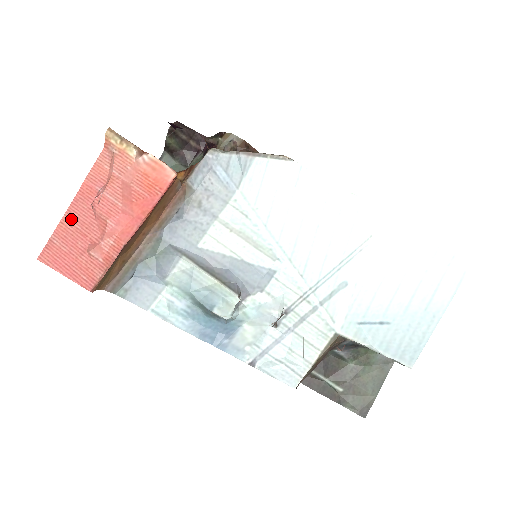
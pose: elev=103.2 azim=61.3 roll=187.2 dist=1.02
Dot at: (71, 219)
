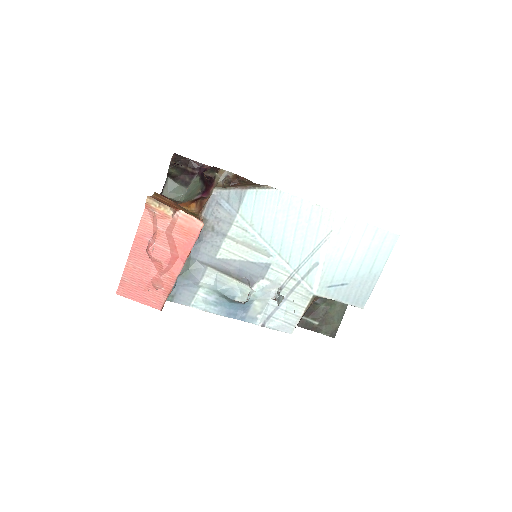
Dot at: (133, 263)
